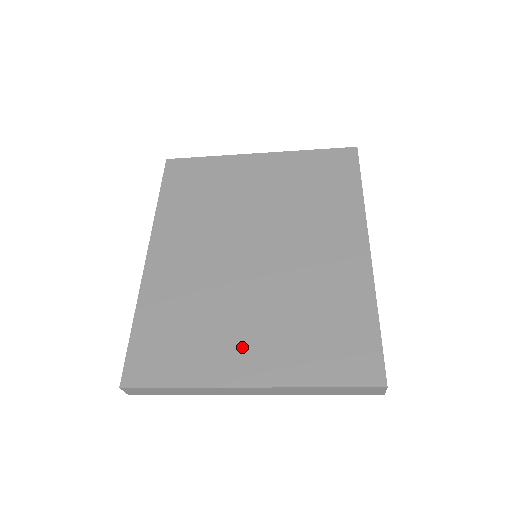
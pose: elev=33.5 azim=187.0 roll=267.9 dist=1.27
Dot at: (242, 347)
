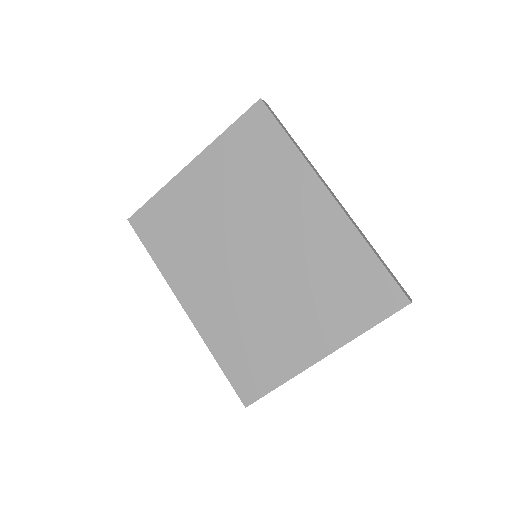
Dot at: (299, 335)
